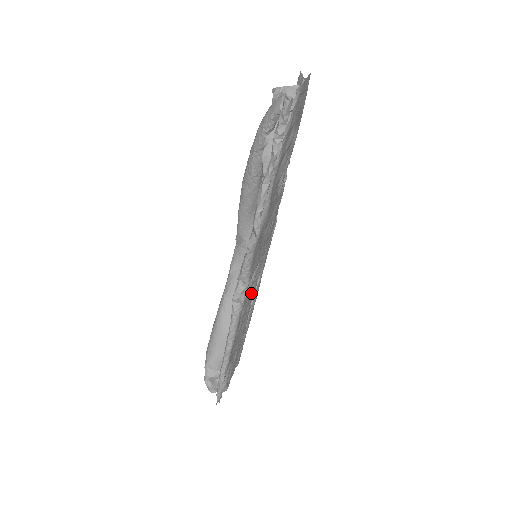
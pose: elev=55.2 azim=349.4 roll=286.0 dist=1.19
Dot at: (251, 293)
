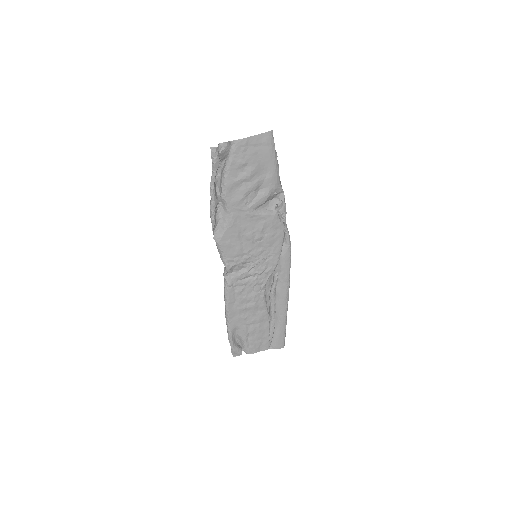
Dot at: (252, 282)
